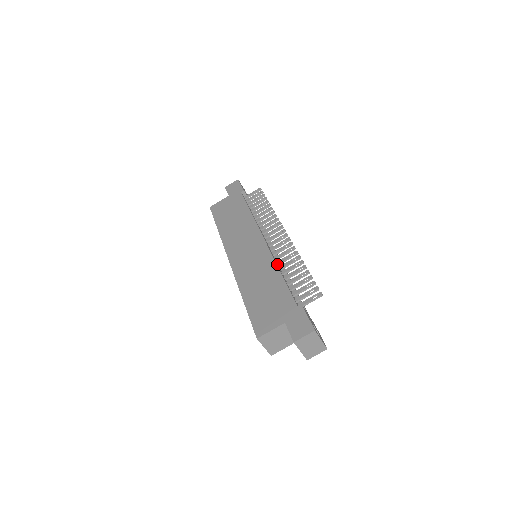
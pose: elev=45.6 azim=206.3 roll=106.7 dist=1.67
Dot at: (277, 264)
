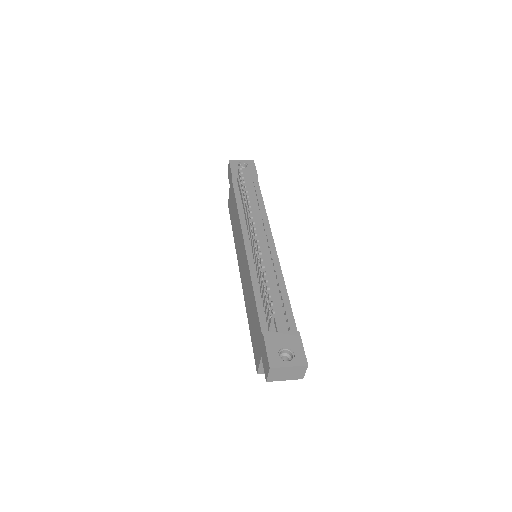
Dot at: (256, 272)
